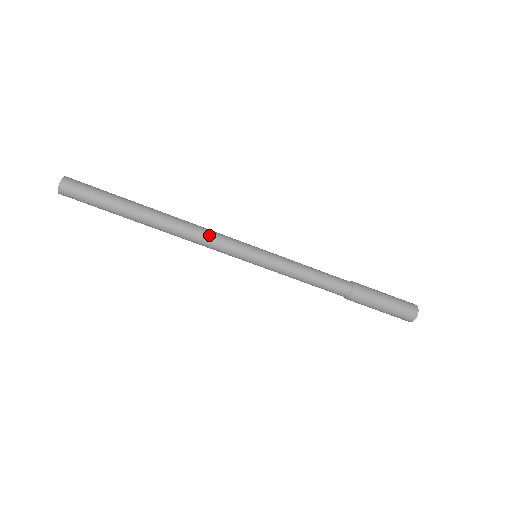
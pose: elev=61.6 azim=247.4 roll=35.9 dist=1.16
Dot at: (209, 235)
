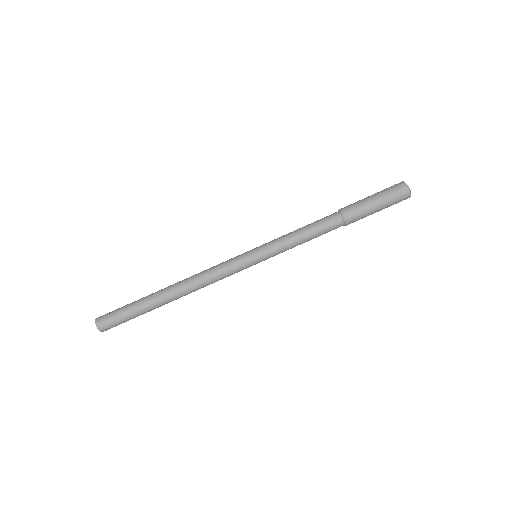
Dot at: (211, 268)
